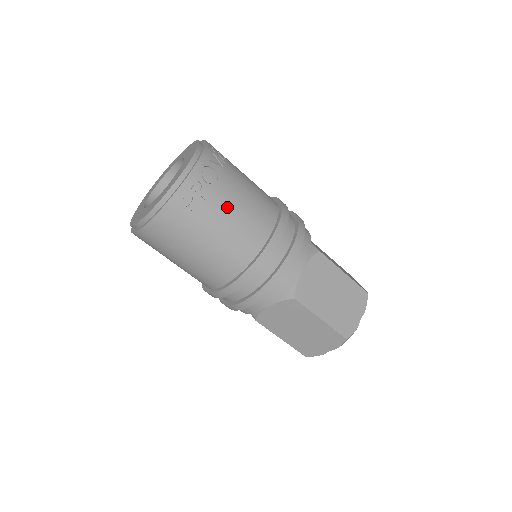
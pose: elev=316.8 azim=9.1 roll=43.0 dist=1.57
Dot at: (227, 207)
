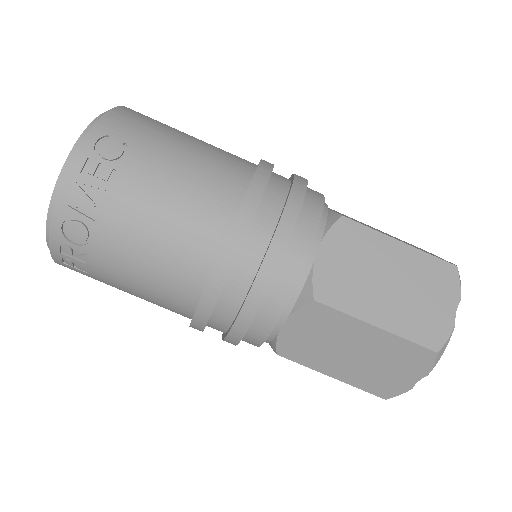
Dot at: (120, 268)
